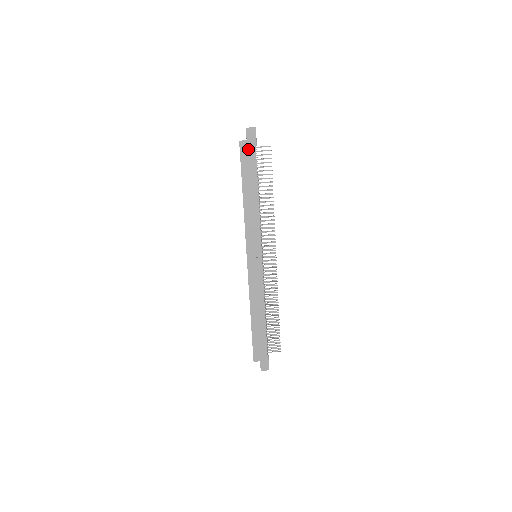
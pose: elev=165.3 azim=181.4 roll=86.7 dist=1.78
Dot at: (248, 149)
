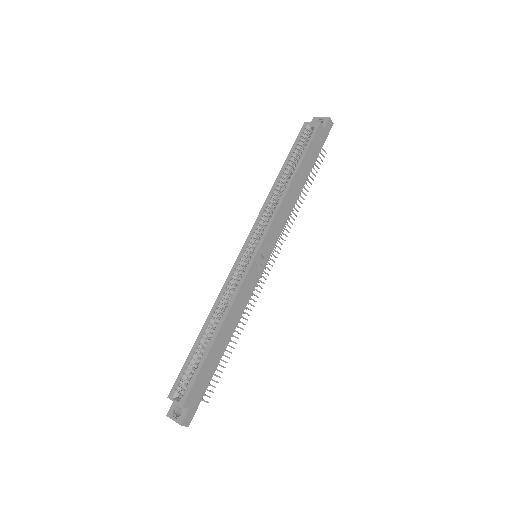
Dot at: (320, 137)
